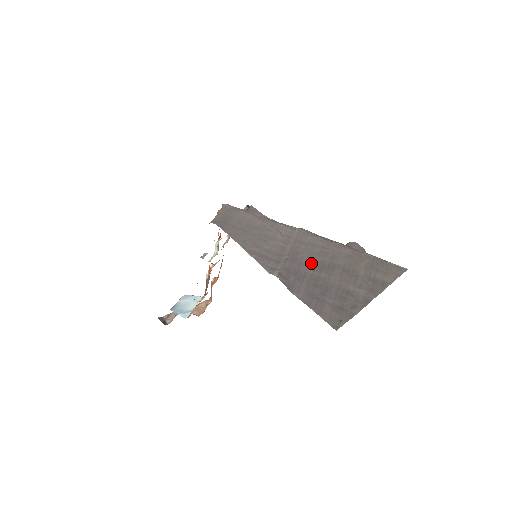
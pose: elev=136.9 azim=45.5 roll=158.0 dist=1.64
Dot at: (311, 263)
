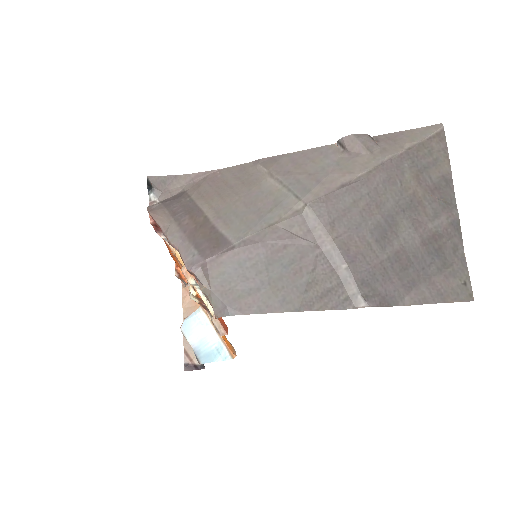
Dot at: (371, 243)
